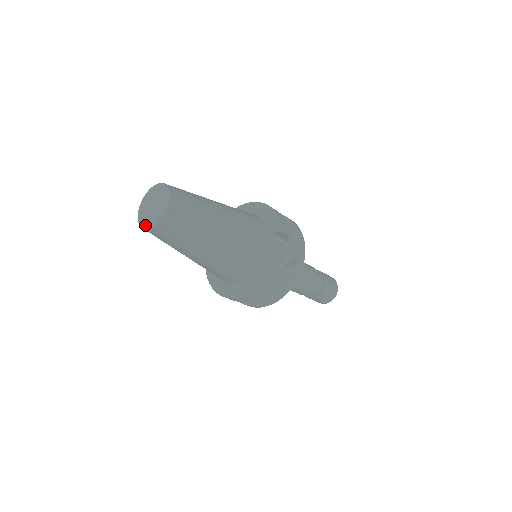
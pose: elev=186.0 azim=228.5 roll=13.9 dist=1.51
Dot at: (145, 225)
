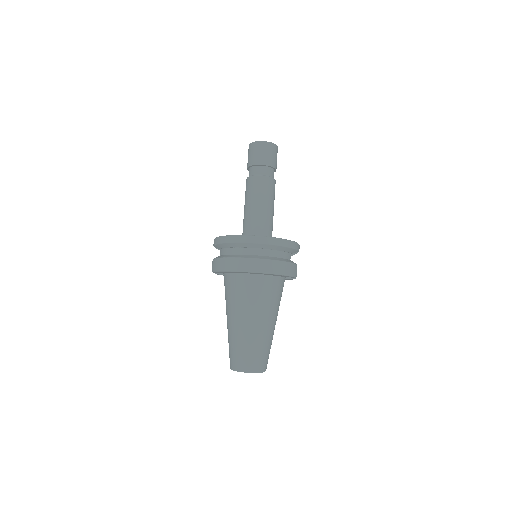
Dot at: occluded
